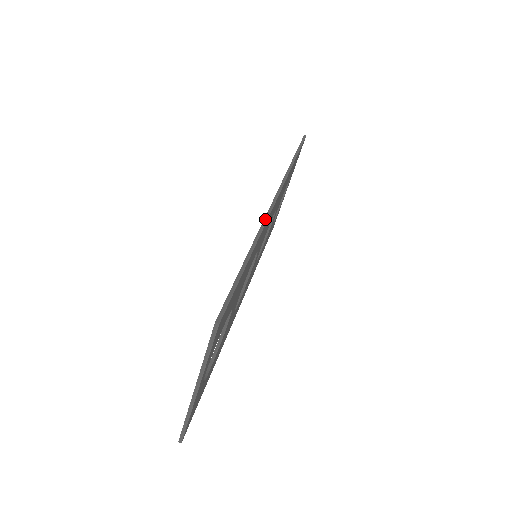
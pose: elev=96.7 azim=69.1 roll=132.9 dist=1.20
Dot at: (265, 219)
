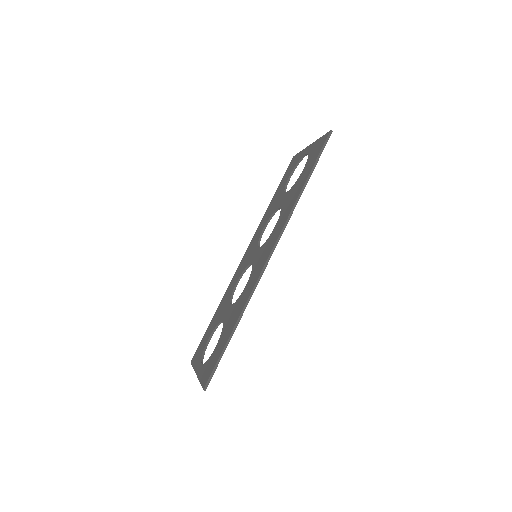
Dot at: (254, 287)
